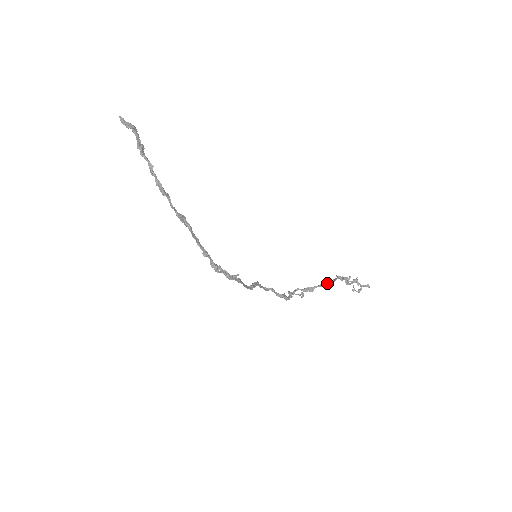
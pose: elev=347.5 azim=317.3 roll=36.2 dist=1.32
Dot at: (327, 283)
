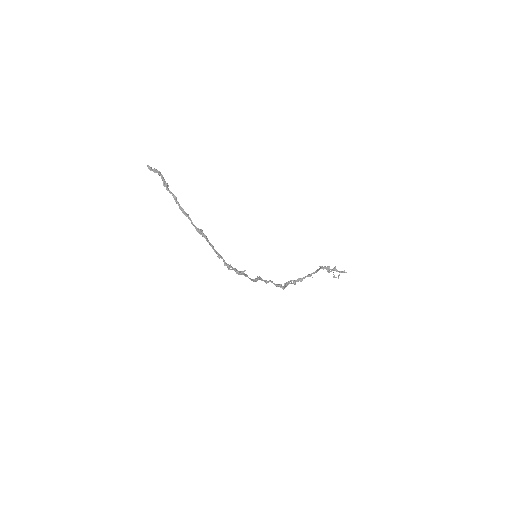
Dot at: (313, 273)
